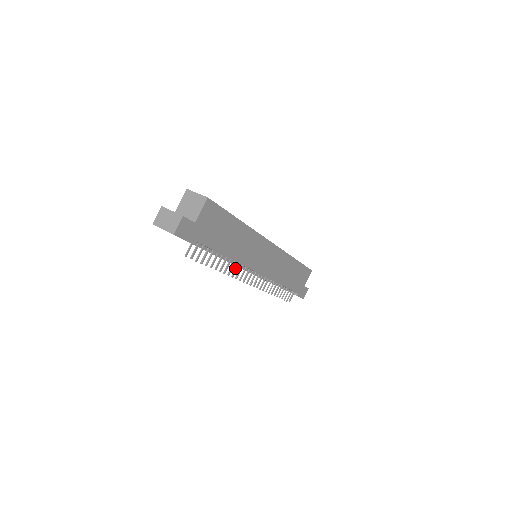
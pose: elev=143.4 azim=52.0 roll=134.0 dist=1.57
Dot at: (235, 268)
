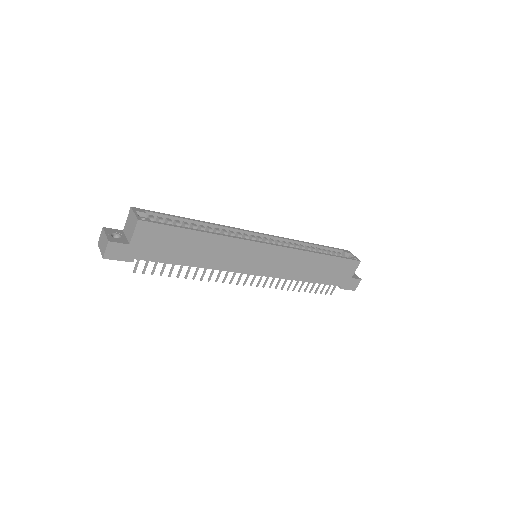
Dot at: (218, 273)
